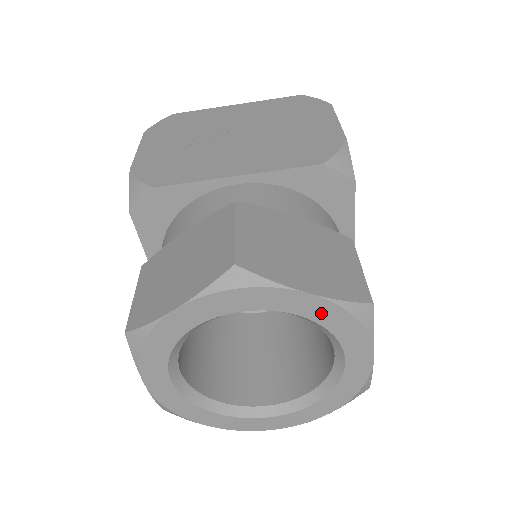
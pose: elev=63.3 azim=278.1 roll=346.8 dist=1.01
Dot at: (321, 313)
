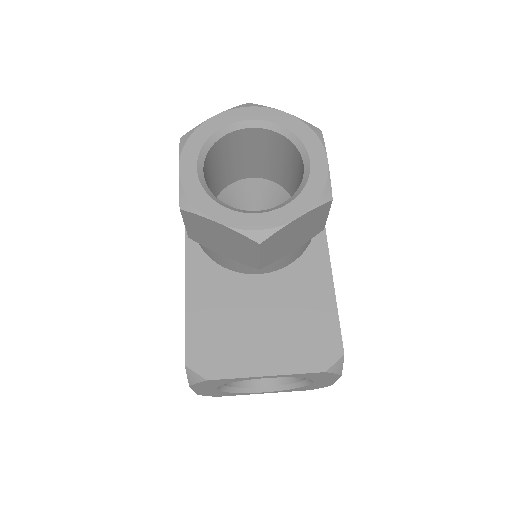
Dot at: (292, 124)
